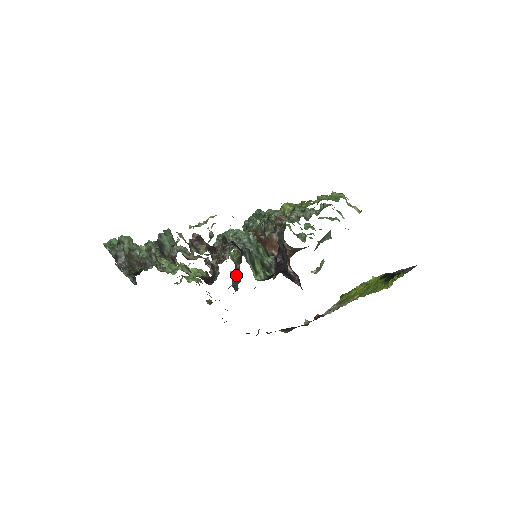
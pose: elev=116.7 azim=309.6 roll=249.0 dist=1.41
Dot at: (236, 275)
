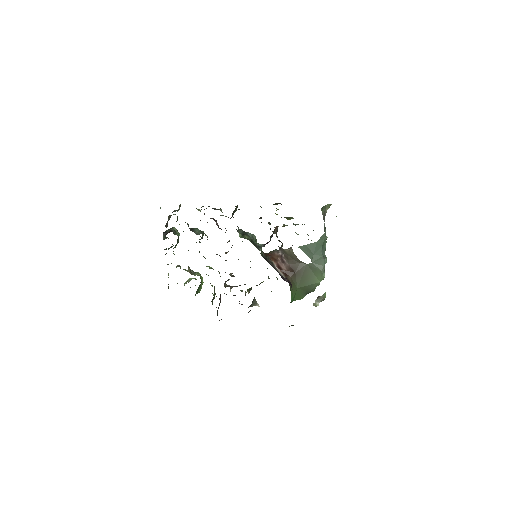
Dot at: occluded
